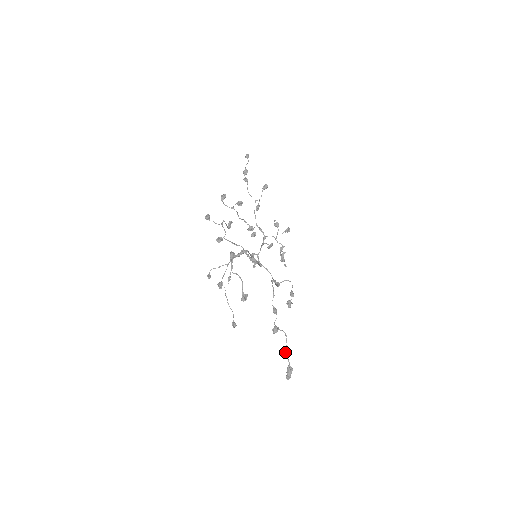
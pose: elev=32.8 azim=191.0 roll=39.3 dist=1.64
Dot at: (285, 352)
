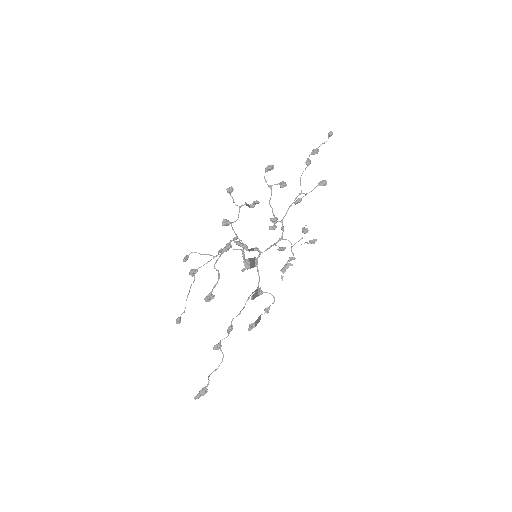
Dot at: (210, 374)
